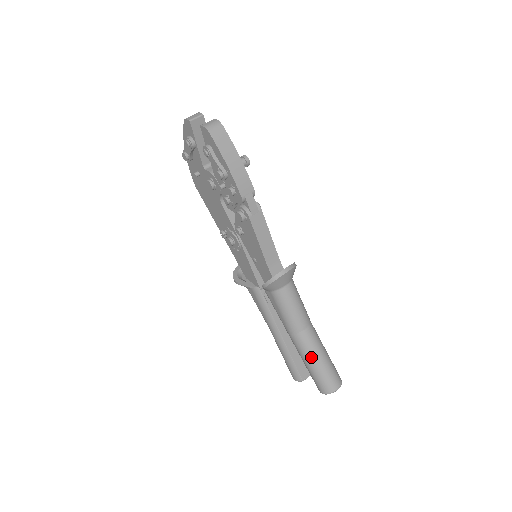
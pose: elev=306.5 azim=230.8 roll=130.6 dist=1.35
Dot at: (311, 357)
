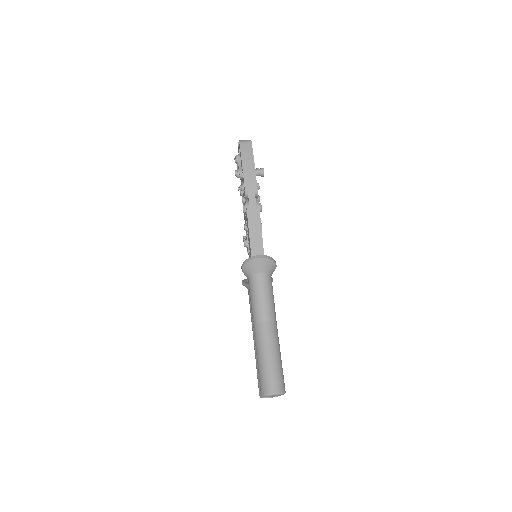
Dot at: (261, 350)
